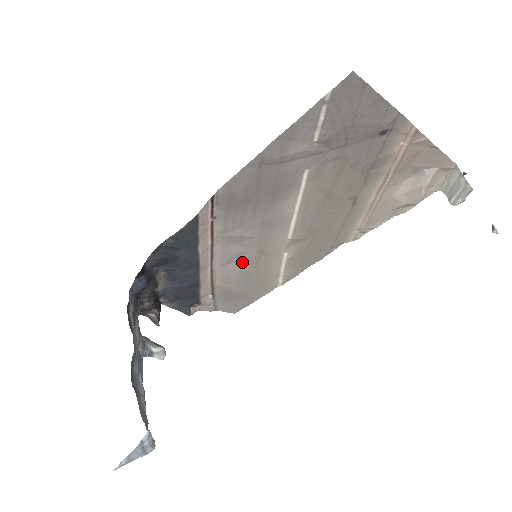
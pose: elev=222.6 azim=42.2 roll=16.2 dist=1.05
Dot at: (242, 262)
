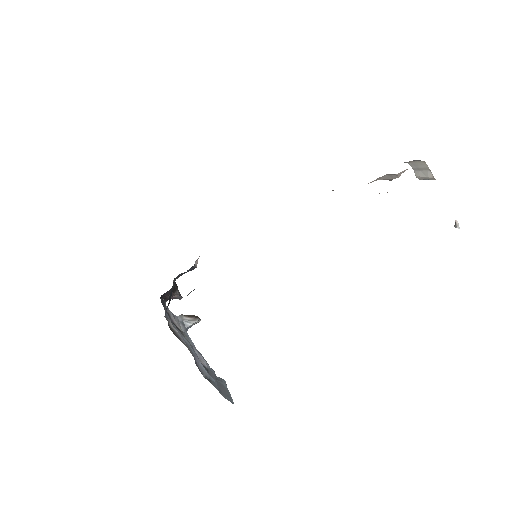
Dot at: occluded
